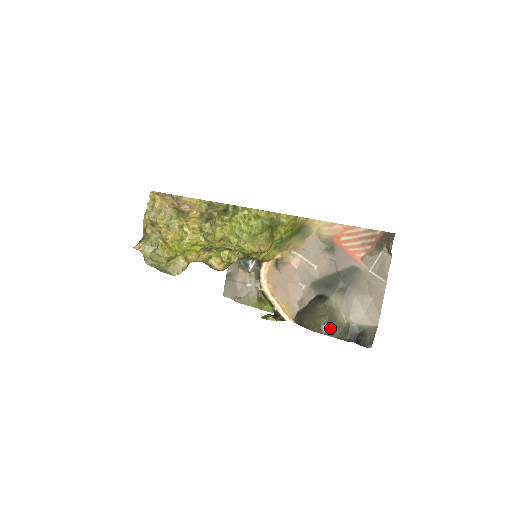
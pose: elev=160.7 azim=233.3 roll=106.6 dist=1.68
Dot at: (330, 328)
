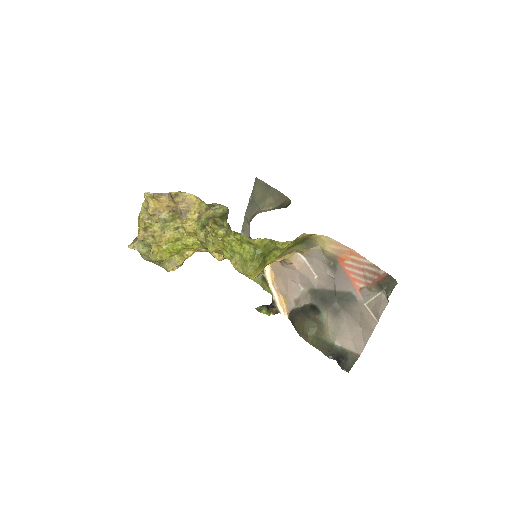
Dot at: (316, 340)
